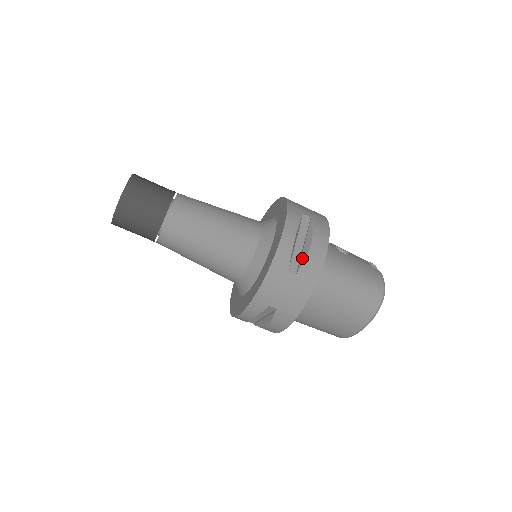
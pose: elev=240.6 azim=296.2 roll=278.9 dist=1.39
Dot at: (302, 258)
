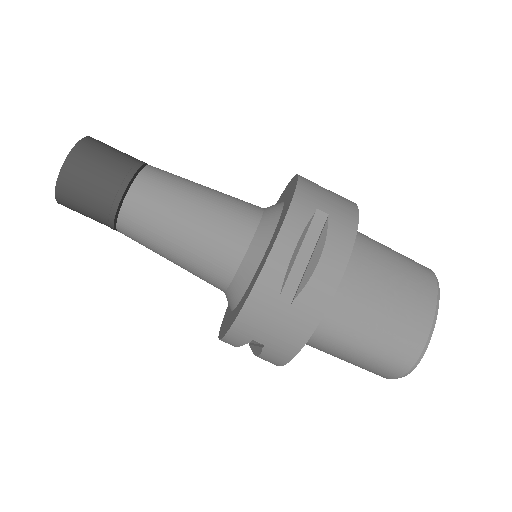
Dot at: occluded
